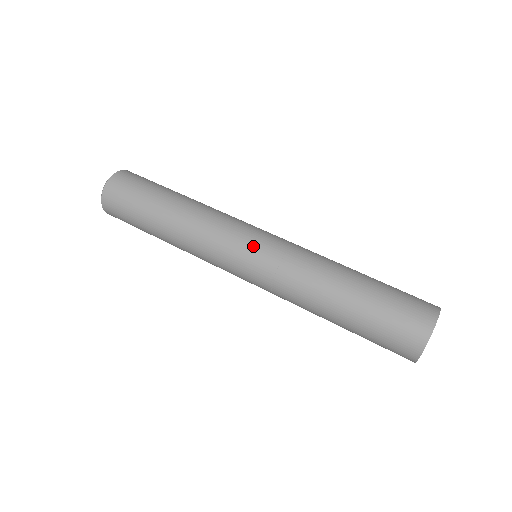
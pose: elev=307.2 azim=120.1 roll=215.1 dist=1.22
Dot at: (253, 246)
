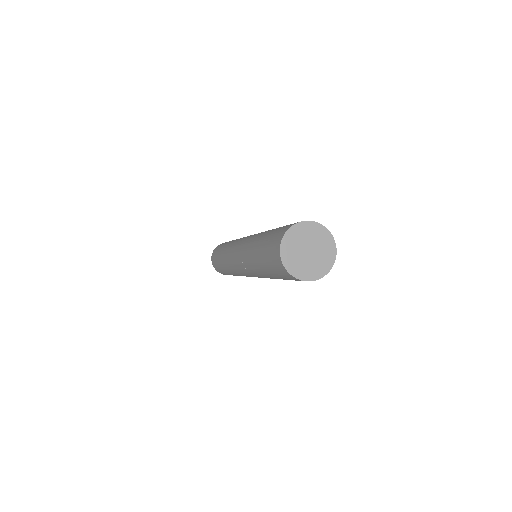
Dot at: (238, 245)
